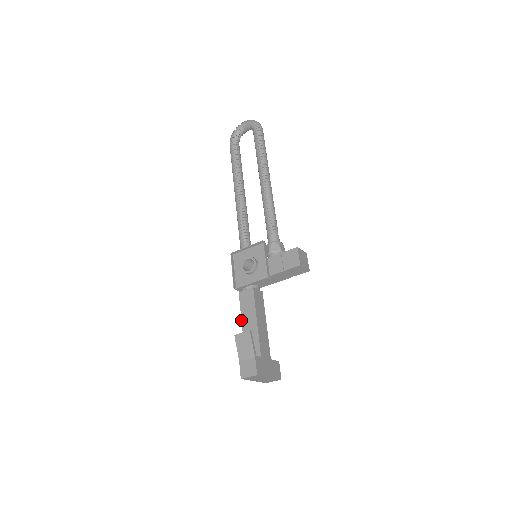
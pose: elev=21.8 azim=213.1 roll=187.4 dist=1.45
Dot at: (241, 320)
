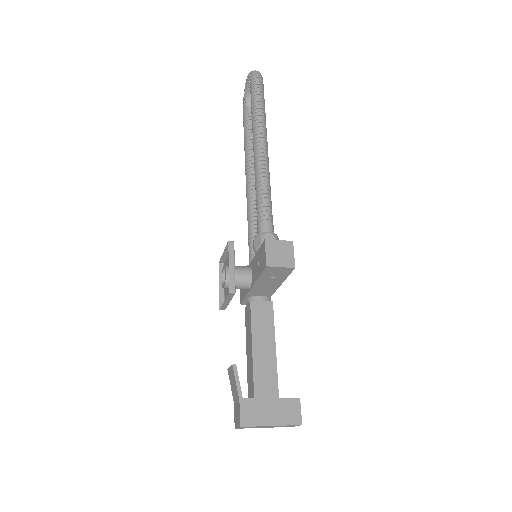
Dot at: (246, 346)
